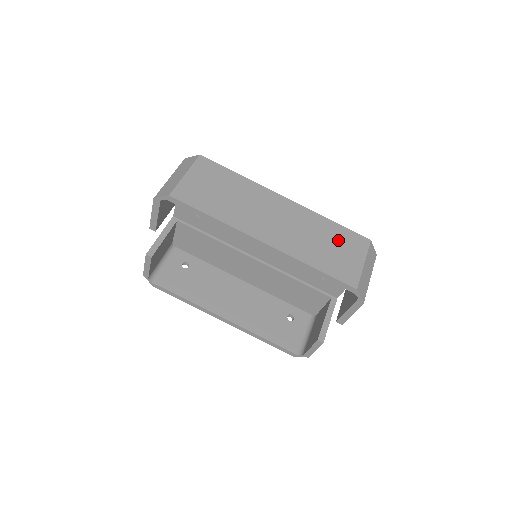
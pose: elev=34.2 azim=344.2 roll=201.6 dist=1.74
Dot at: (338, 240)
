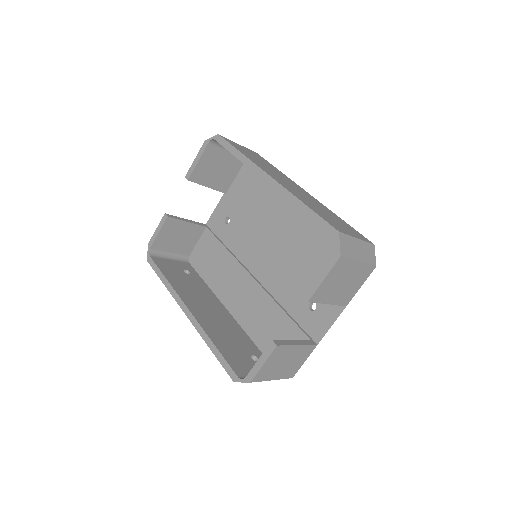
Dot at: (340, 222)
